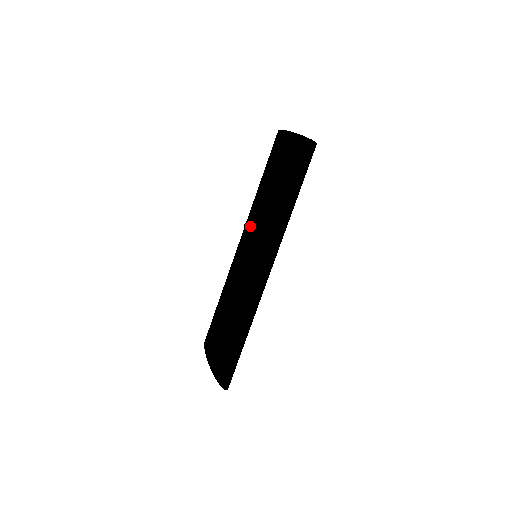
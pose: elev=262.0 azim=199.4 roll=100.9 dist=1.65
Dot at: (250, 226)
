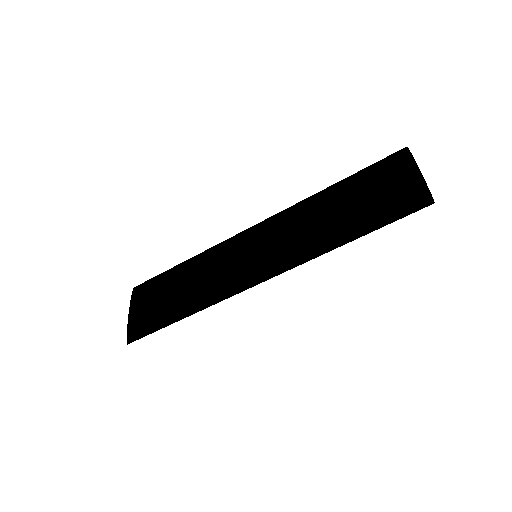
Dot at: (282, 244)
